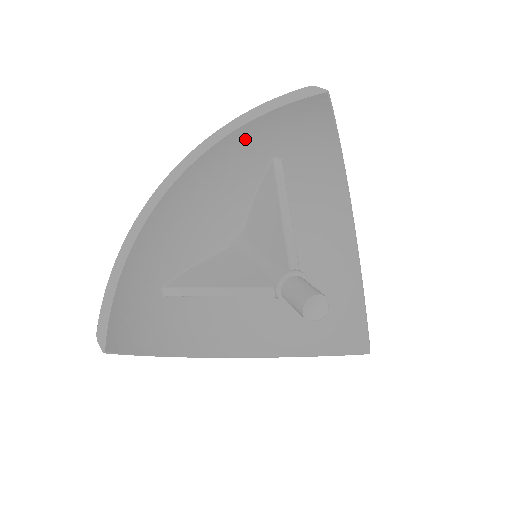
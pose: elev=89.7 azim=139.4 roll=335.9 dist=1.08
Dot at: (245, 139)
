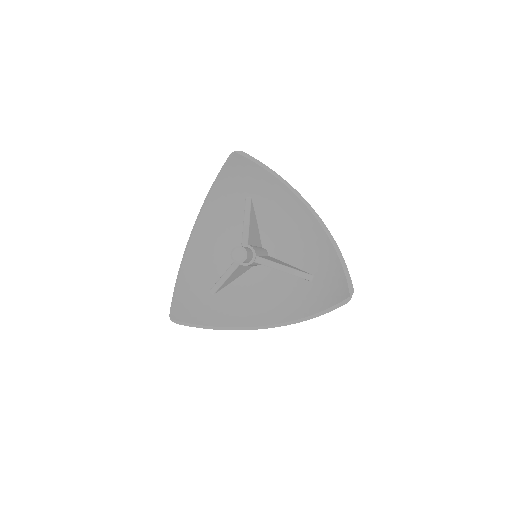
Dot at: (221, 194)
